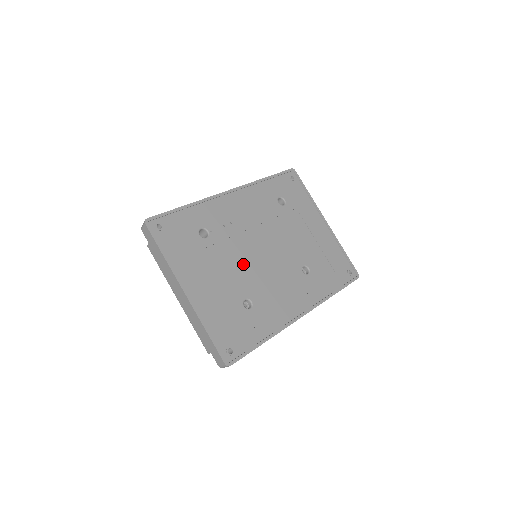
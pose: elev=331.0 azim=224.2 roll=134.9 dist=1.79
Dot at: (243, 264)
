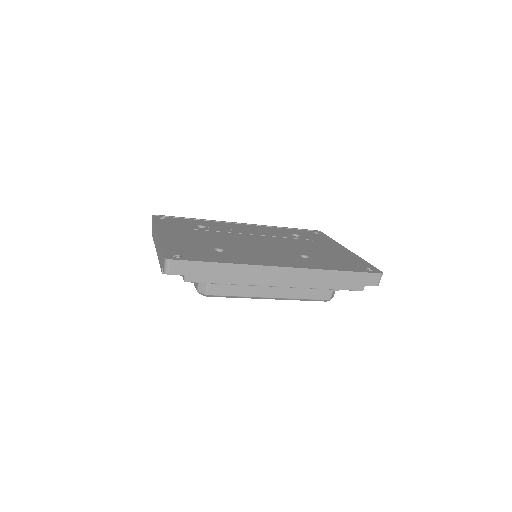
Dot at: (230, 240)
